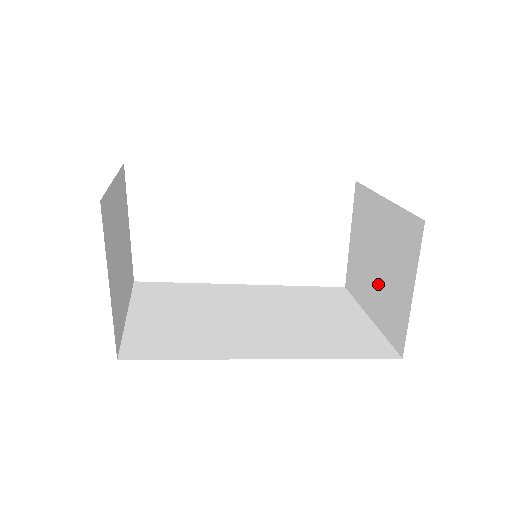
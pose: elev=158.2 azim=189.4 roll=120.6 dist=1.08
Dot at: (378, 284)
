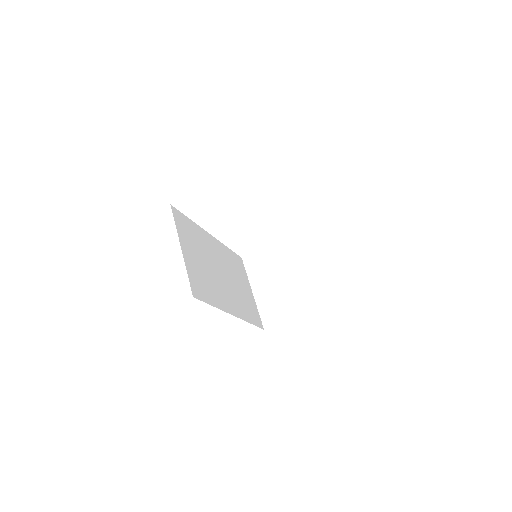
Dot at: (274, 287)
